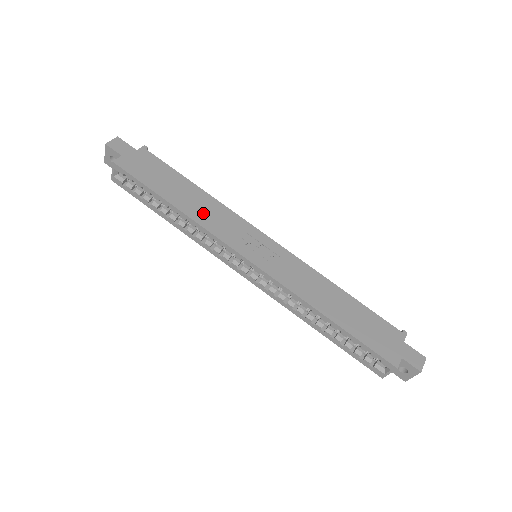
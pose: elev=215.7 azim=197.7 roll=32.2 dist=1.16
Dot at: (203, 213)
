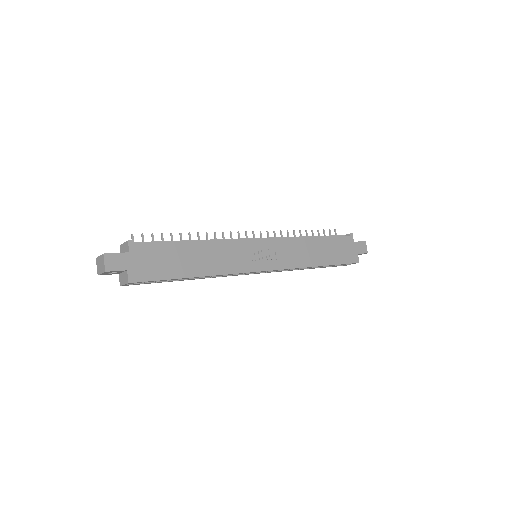
Dot at: (216, 263)
